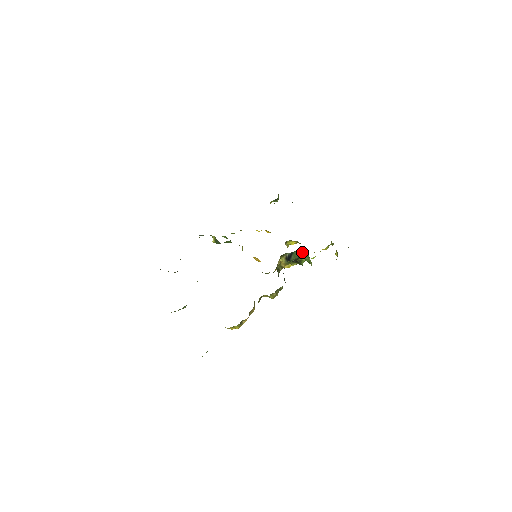
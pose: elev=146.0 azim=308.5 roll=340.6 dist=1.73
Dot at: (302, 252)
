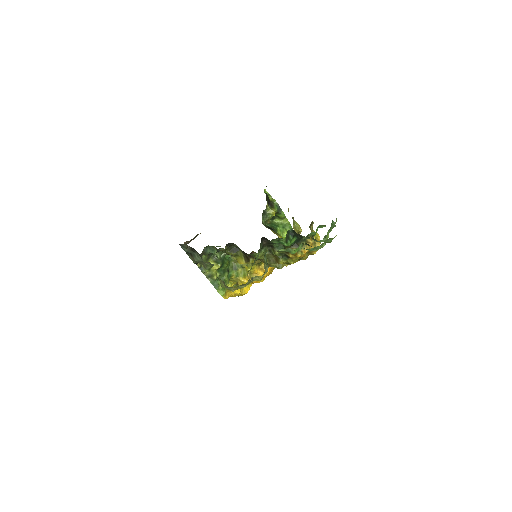
Dot at: (269, 222)
